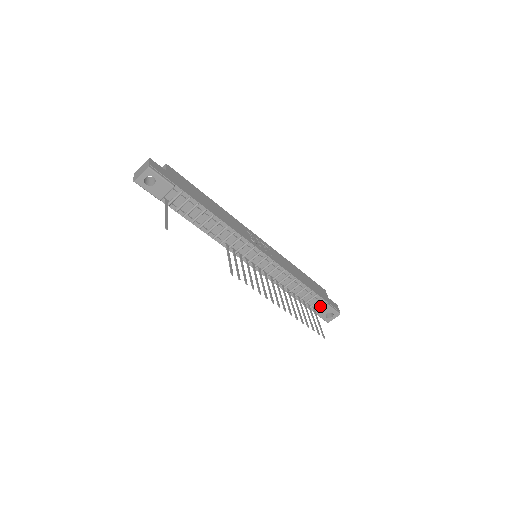
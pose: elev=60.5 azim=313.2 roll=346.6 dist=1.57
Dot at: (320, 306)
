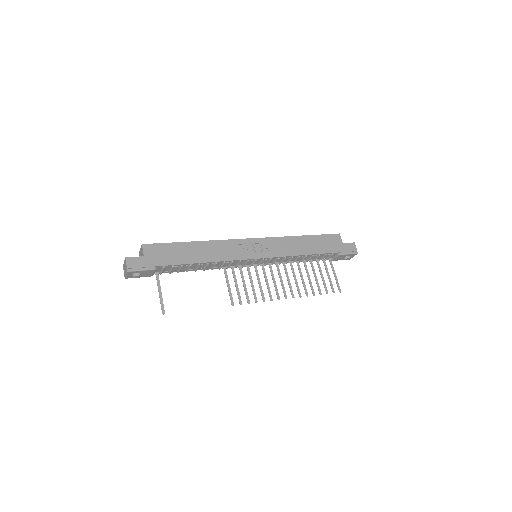
Dot at: (335, 256)
